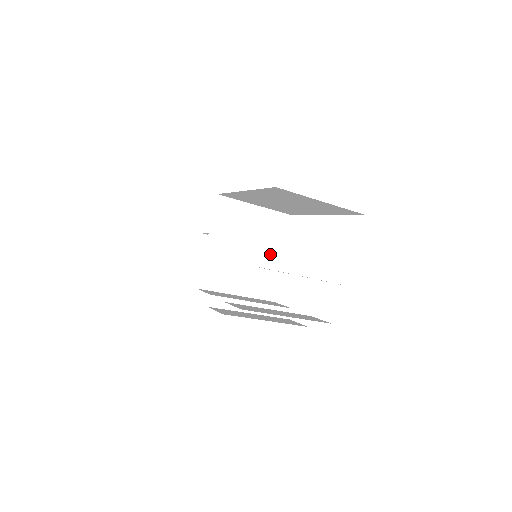
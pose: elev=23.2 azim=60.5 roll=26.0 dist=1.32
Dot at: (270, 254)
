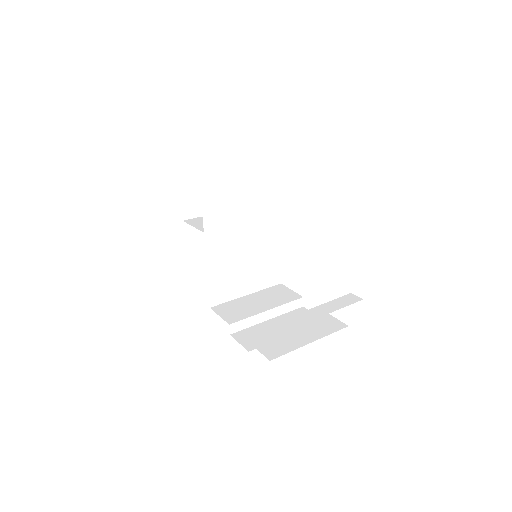
Dot at: (268, 246)
